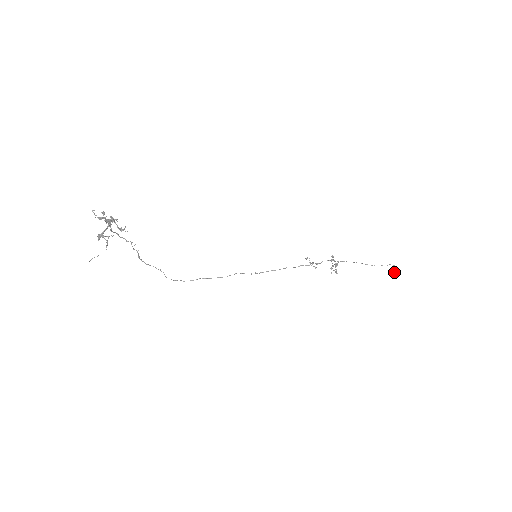
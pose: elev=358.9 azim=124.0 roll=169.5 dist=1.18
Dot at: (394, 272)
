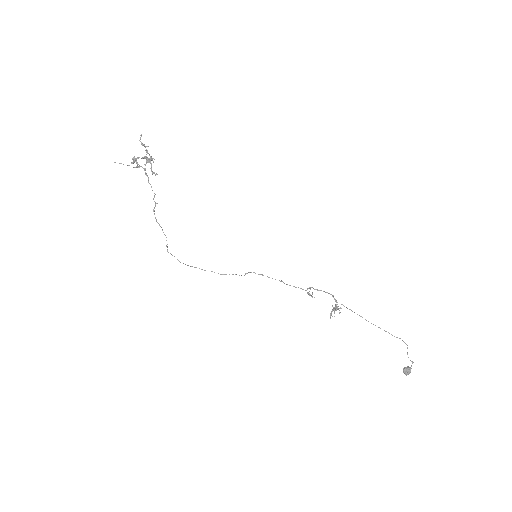
Dot at: (410, 371)
